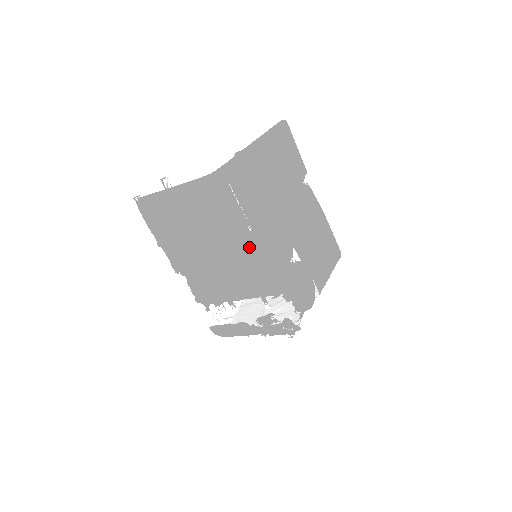
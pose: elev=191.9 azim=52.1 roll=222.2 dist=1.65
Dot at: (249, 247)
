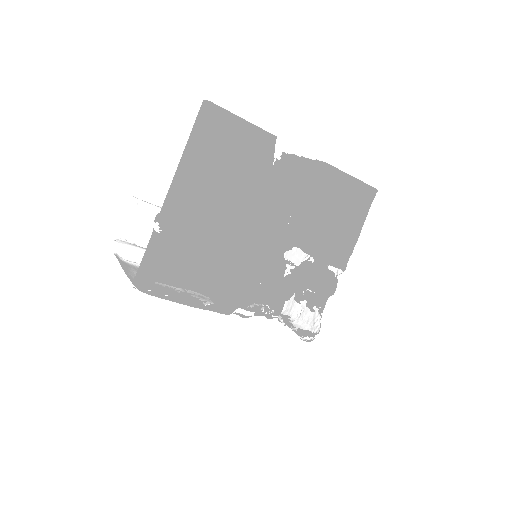
Dot at: (217, 311)
